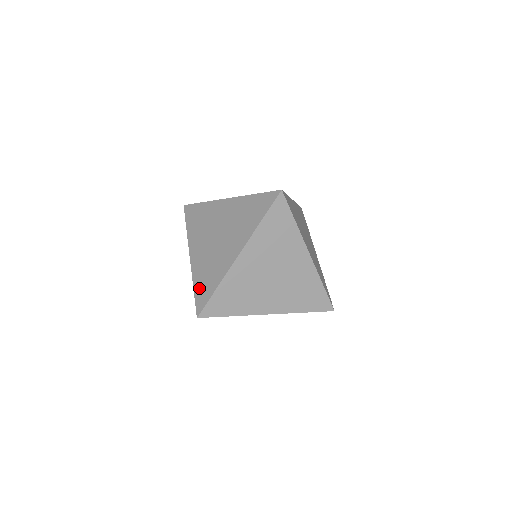
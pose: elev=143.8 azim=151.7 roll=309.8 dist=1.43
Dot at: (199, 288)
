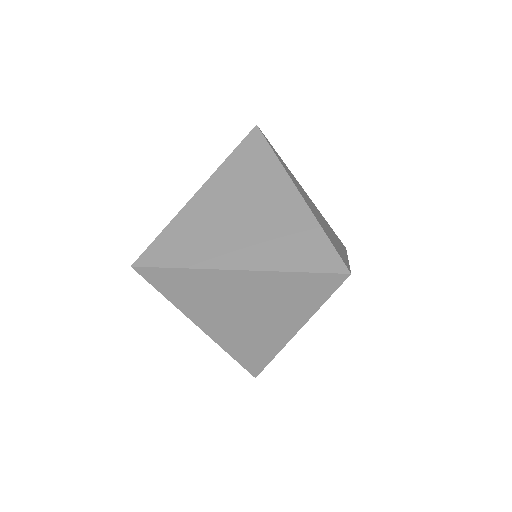
Dot at: occluded
